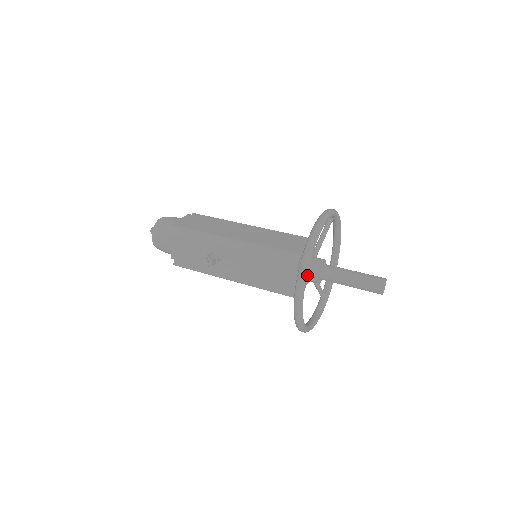
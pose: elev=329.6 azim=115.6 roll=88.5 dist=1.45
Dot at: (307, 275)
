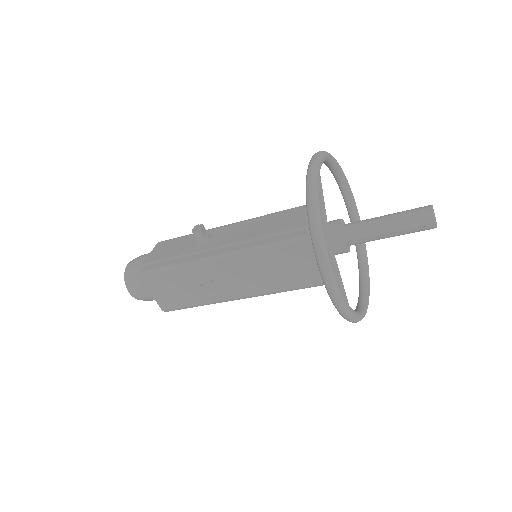
Dot at: (325, 218)
